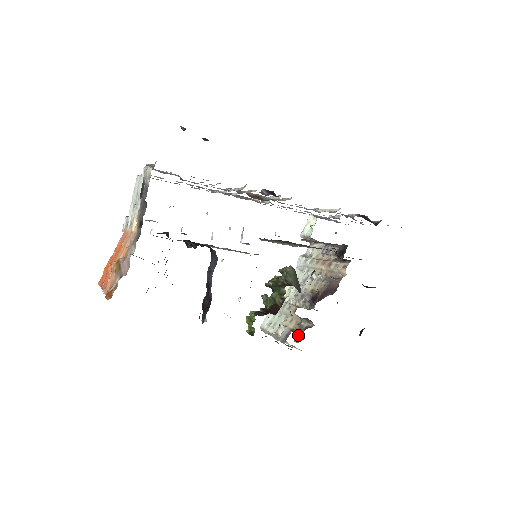
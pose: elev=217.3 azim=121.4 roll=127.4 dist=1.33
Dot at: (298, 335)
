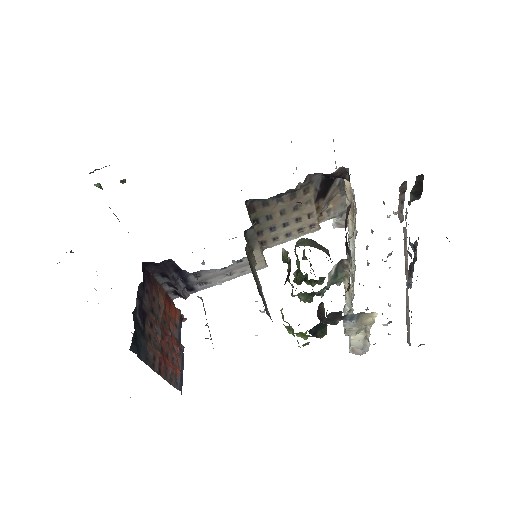
Dot at: (345, 292)
